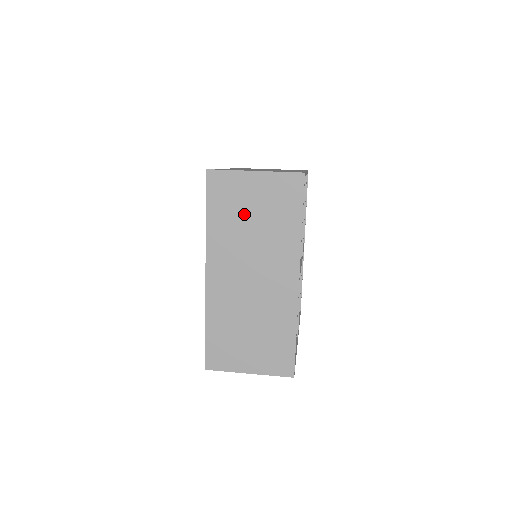
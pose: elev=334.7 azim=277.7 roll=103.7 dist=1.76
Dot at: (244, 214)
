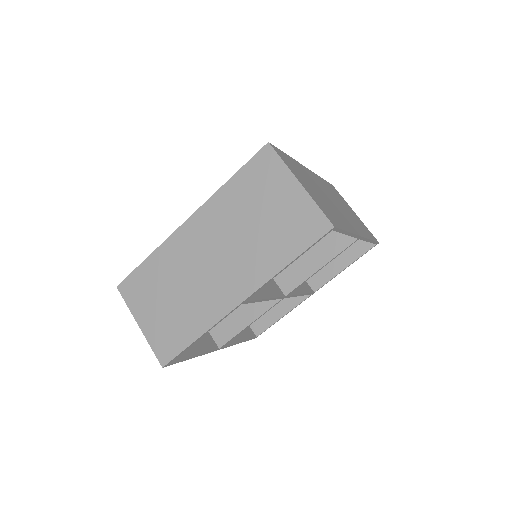
Dot at: occluded
